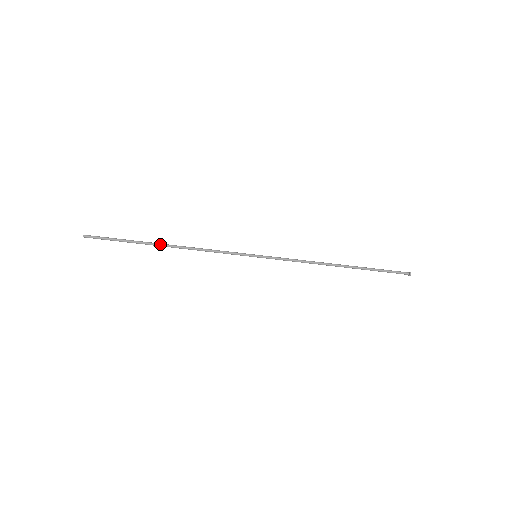
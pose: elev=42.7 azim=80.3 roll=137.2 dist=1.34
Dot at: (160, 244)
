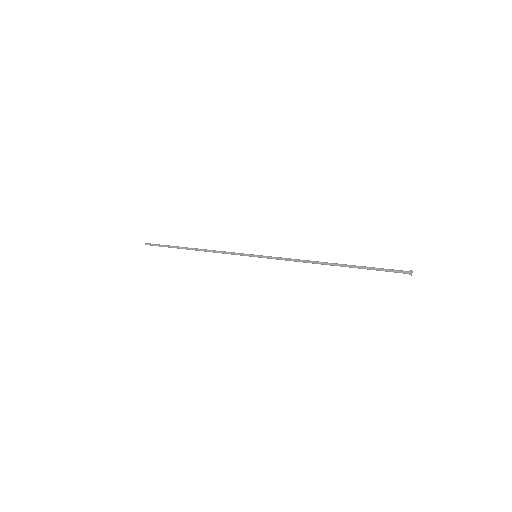
Dot at: (188, 248)
